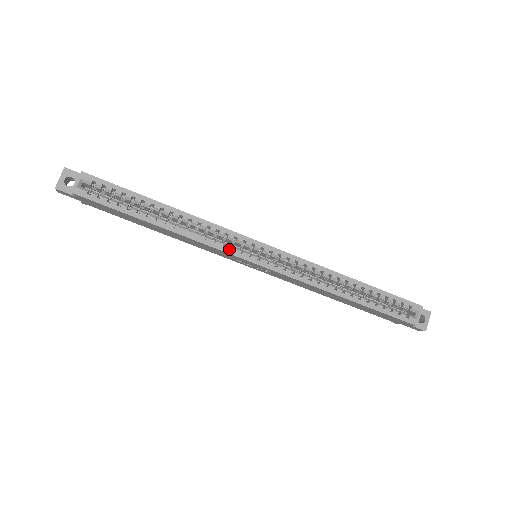
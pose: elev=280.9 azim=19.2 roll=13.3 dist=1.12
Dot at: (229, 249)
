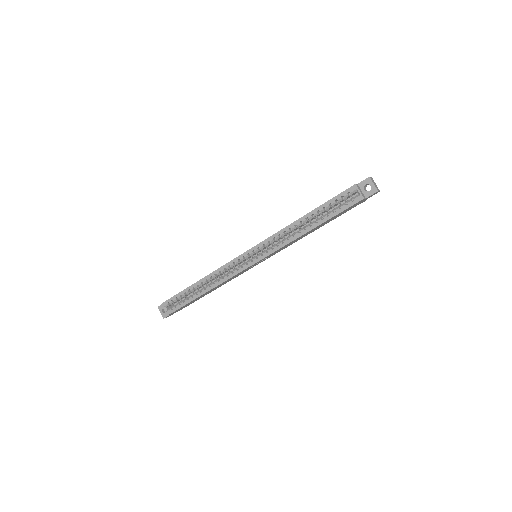
Dot at: (237, 271)
